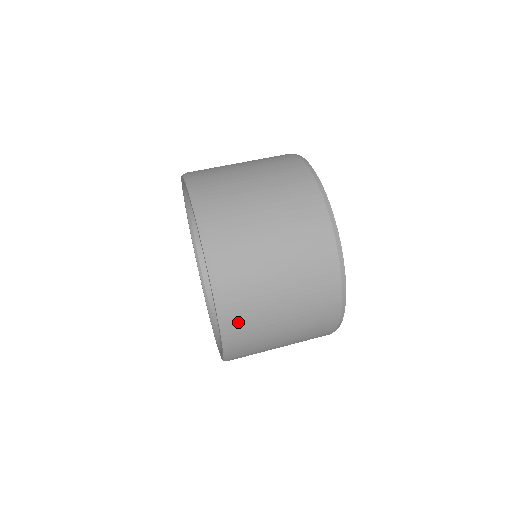
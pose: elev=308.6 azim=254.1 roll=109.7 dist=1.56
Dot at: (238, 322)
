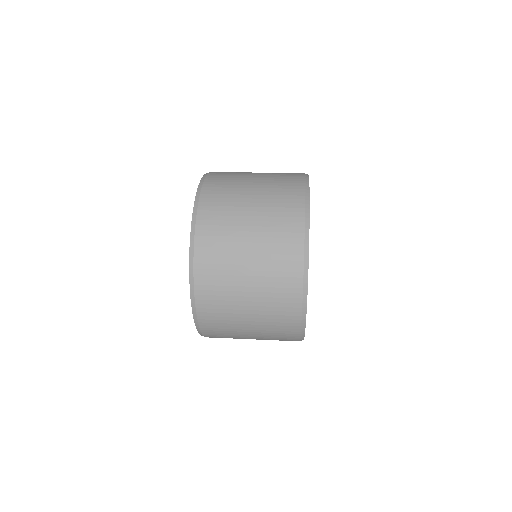
Dot at: (208, 315)
